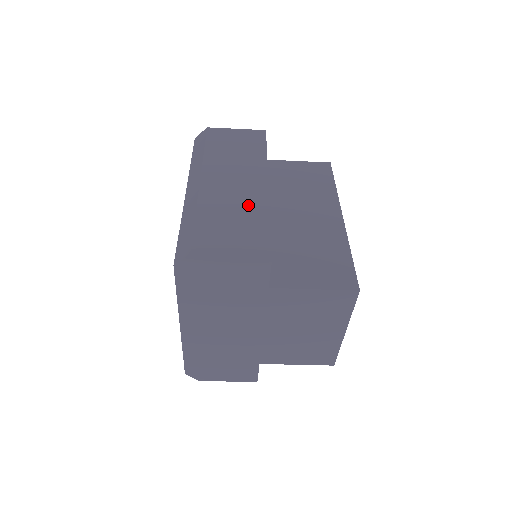
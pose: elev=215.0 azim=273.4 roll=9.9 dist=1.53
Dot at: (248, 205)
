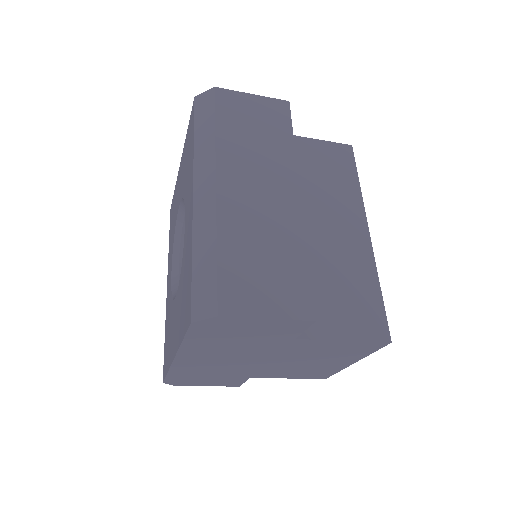
Dot at: (280, 233)
